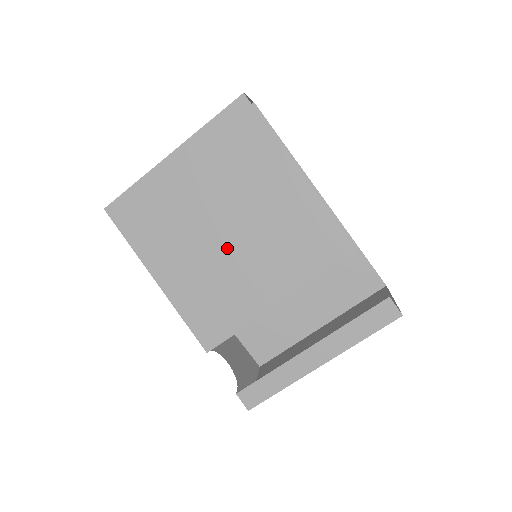
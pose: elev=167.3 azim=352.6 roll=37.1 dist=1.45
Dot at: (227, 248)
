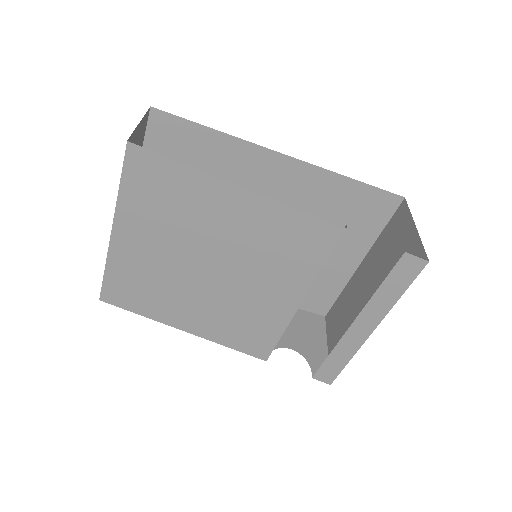
Dot at: (222, 282)
